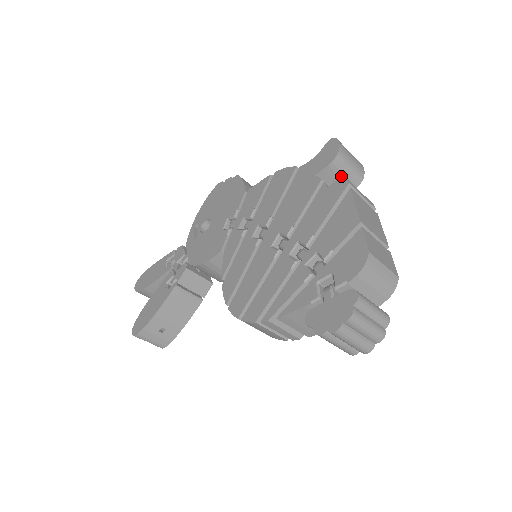
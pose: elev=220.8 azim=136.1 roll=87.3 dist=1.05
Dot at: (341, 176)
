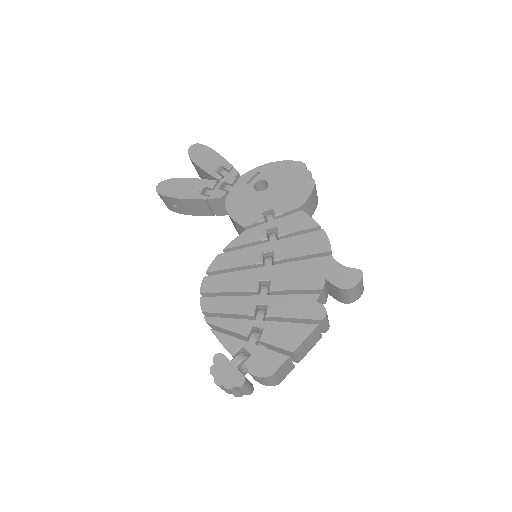
Dot at: (338, 294)
